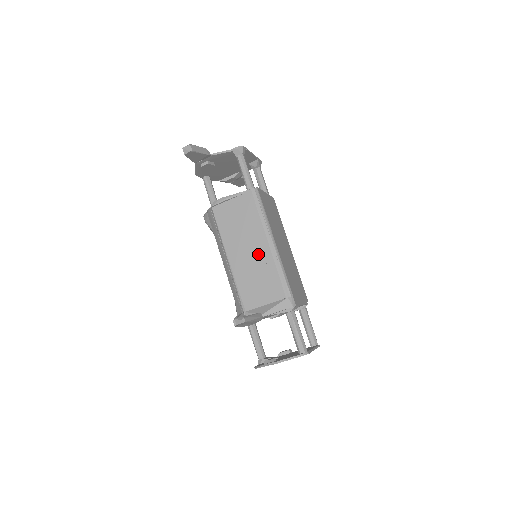
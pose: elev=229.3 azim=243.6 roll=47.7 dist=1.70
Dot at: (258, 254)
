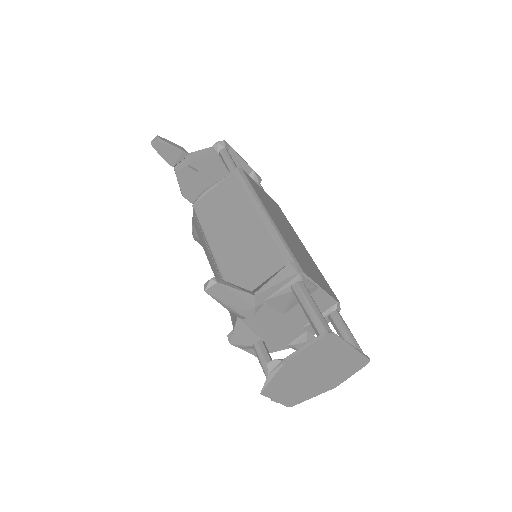
Dot at: (246, 229)
